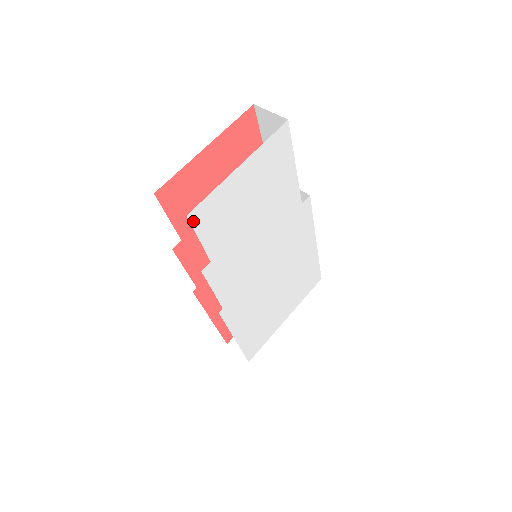
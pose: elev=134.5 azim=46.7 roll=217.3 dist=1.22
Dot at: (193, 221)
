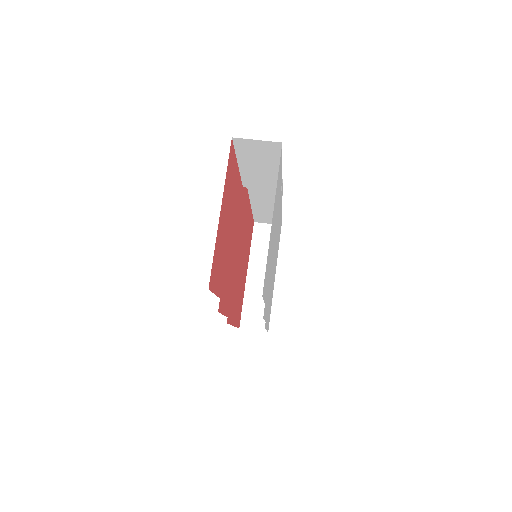
Dot at: (263, 294)
